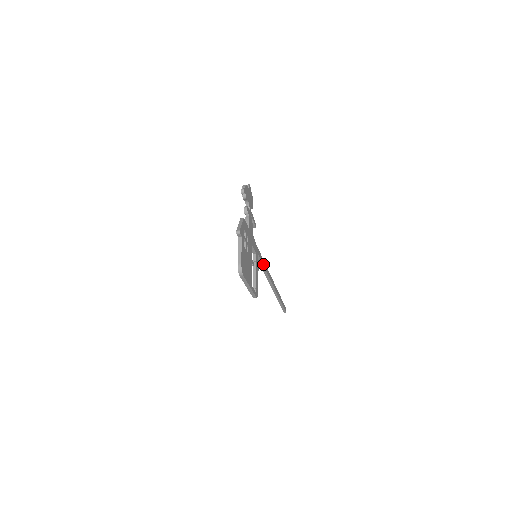
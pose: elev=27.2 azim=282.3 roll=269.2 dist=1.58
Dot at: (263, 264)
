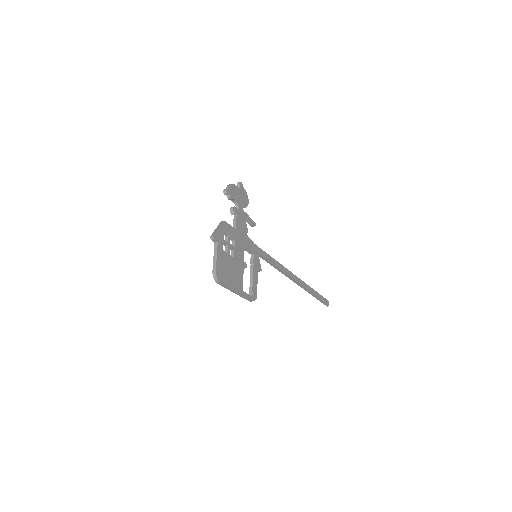
Dot at: (272, 262)
